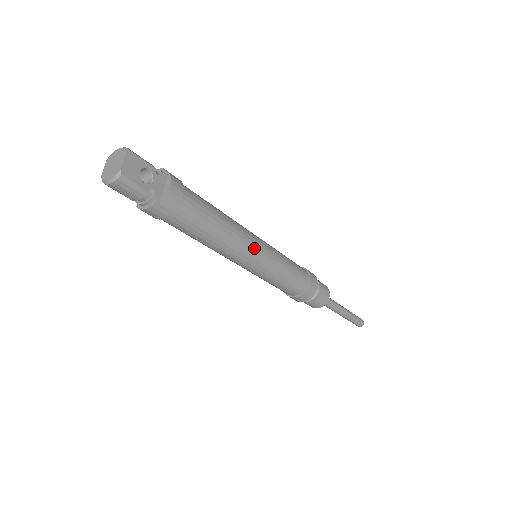
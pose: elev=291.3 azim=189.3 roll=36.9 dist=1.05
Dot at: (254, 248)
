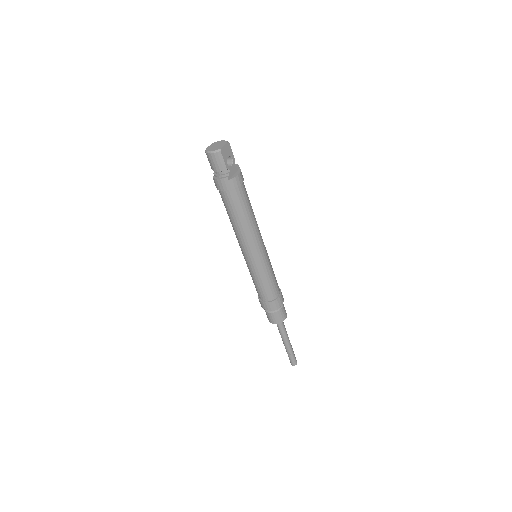
Dot at: (260, 245)
